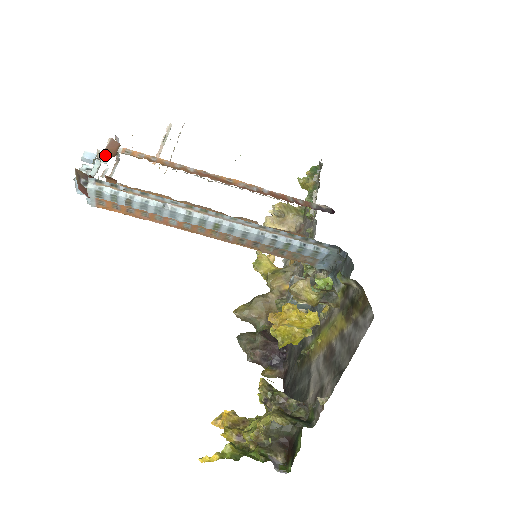
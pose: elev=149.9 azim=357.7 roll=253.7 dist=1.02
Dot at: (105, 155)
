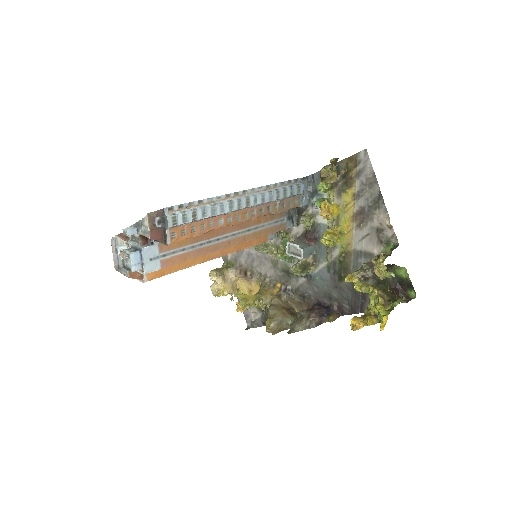
Dot at: (128, 238)
